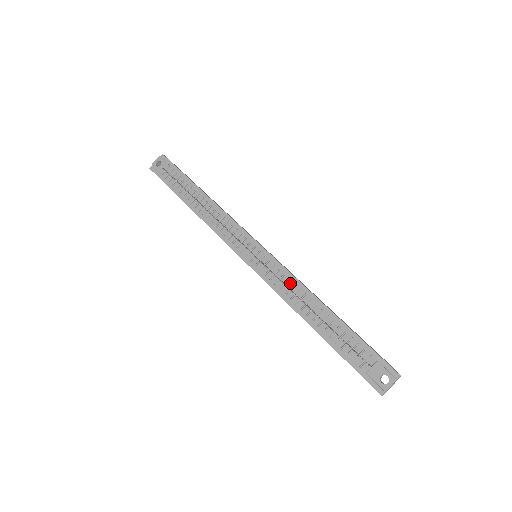
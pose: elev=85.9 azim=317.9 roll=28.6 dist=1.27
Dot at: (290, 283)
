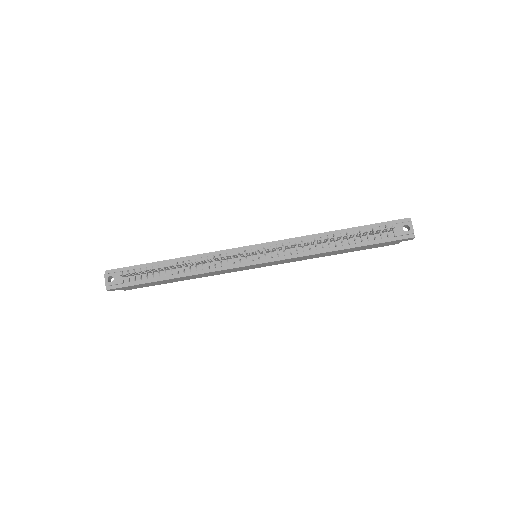
Dot at: occluded
